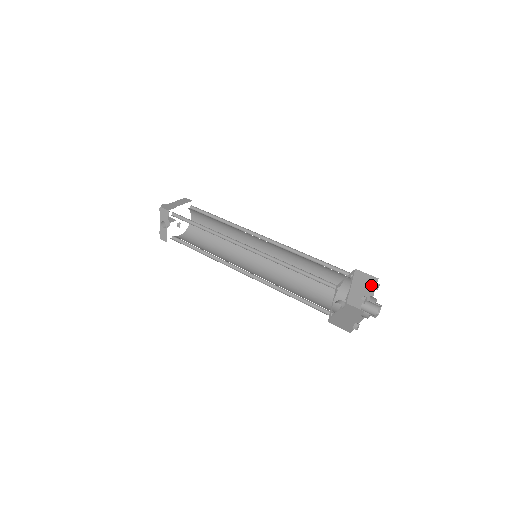
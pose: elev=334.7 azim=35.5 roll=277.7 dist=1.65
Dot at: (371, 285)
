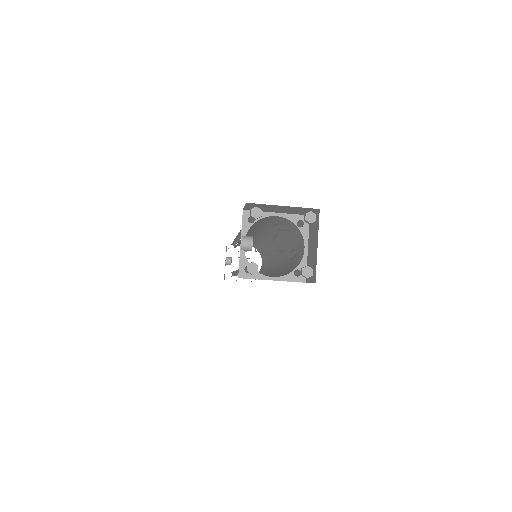
Dot at: (316, 228)
